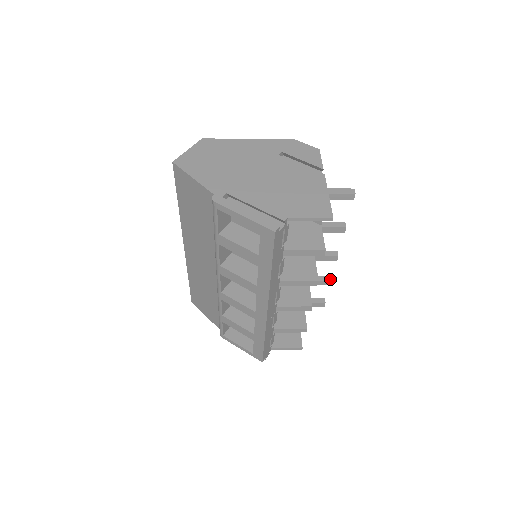
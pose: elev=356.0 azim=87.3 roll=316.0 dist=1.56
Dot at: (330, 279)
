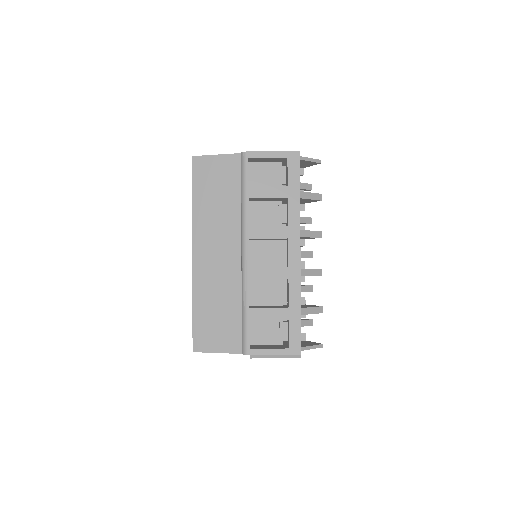
Dot at: (311, 285)
